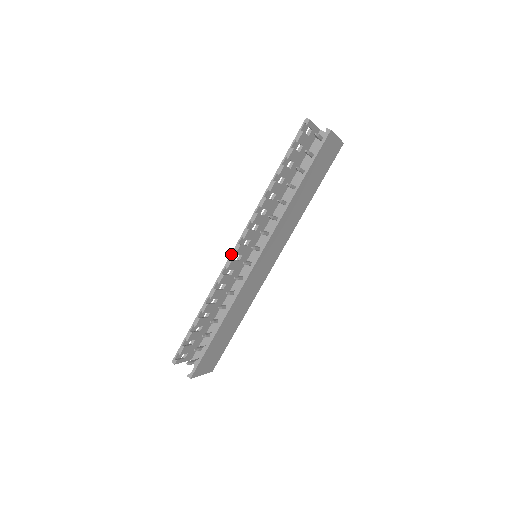
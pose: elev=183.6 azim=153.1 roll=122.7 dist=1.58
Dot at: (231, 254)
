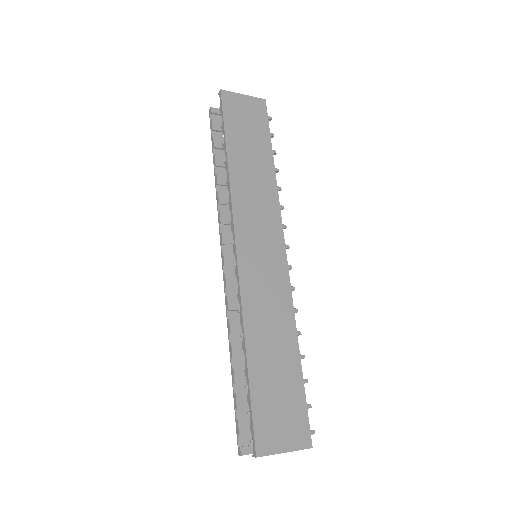
Dot at: occluded
